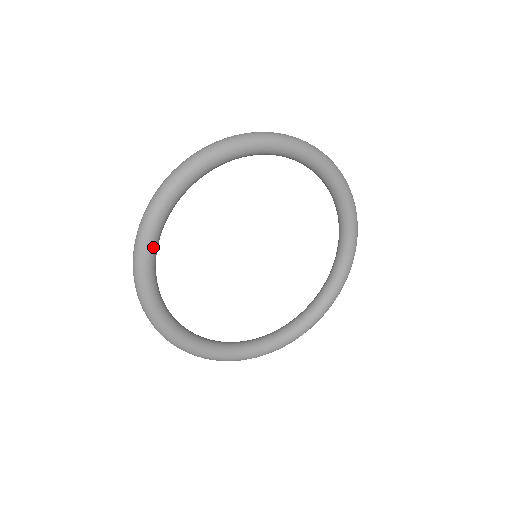
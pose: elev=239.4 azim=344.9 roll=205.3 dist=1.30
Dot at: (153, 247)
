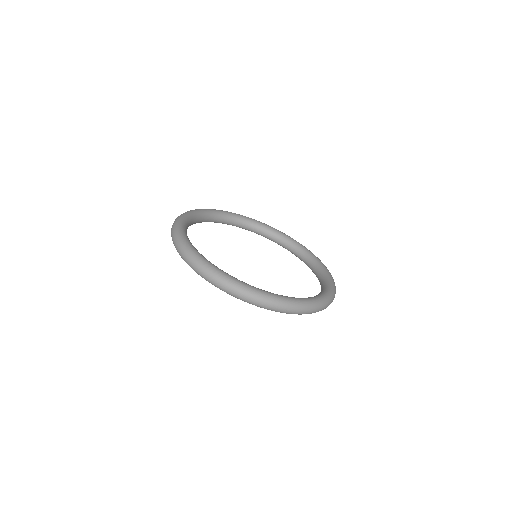
Dot at: (192, 245)
